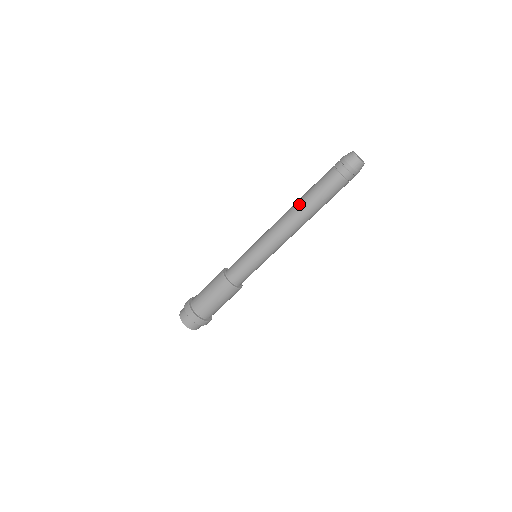
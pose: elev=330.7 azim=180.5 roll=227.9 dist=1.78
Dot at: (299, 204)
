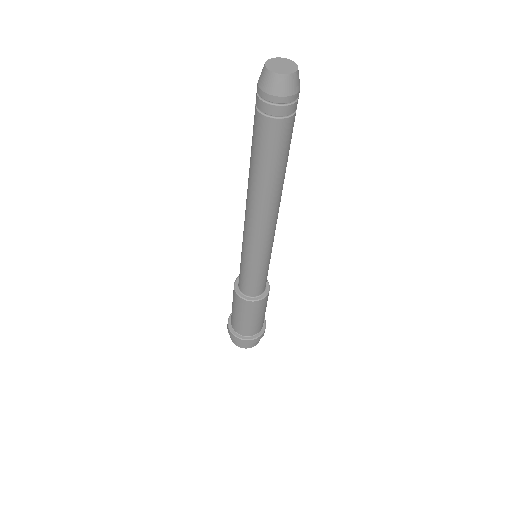
Dot at: (263, 190)
